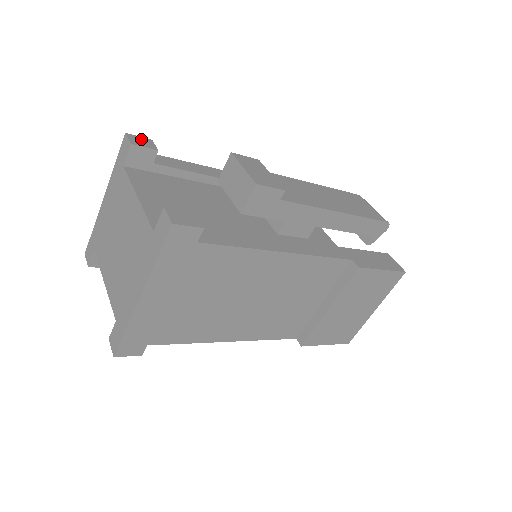
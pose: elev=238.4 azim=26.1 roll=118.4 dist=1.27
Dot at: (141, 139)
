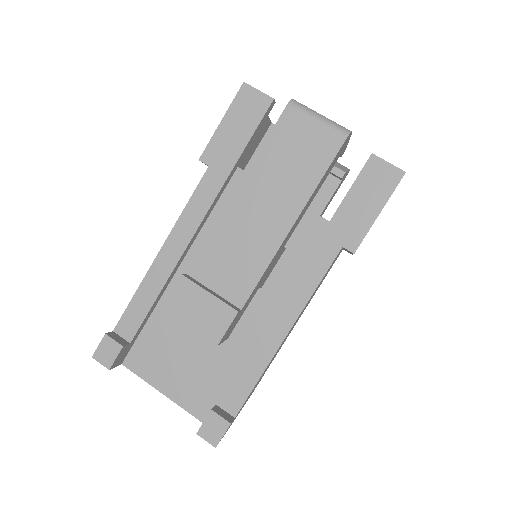
Dot at: (103, 348)
